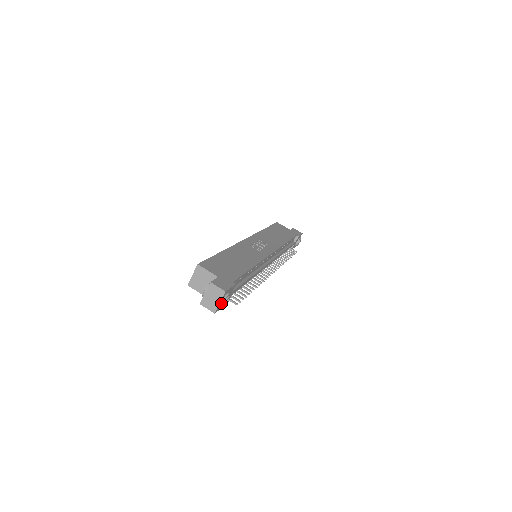
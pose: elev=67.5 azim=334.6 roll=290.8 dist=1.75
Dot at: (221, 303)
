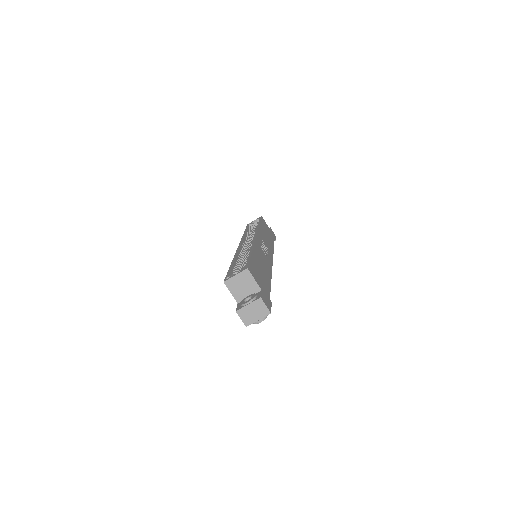
Dot at: (259, 321)
